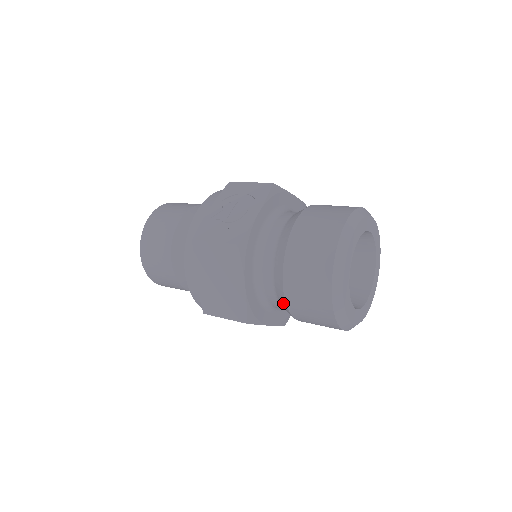
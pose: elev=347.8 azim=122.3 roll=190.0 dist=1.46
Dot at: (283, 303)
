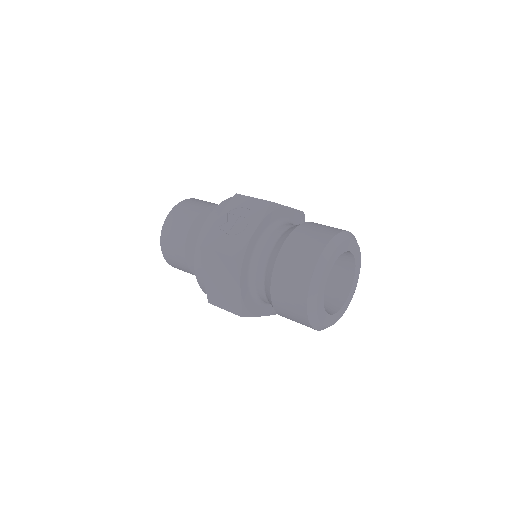
Dot at: (271, 304)
